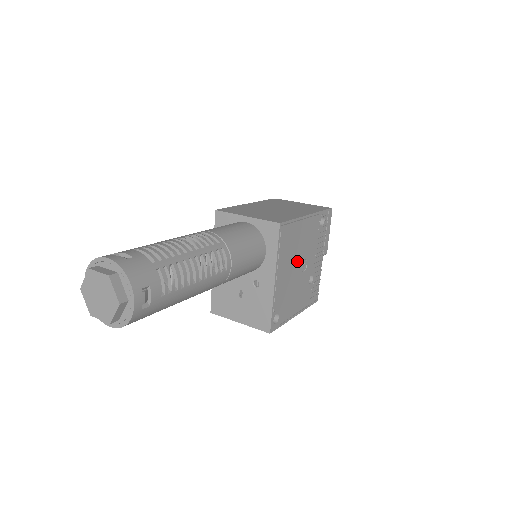
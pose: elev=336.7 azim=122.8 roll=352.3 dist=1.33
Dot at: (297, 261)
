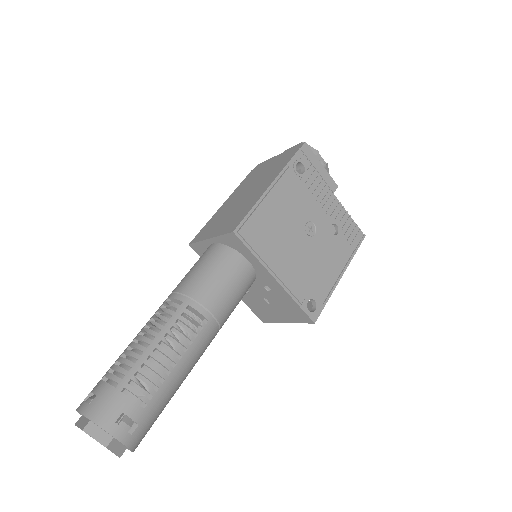
Dot at: (295, 235)
